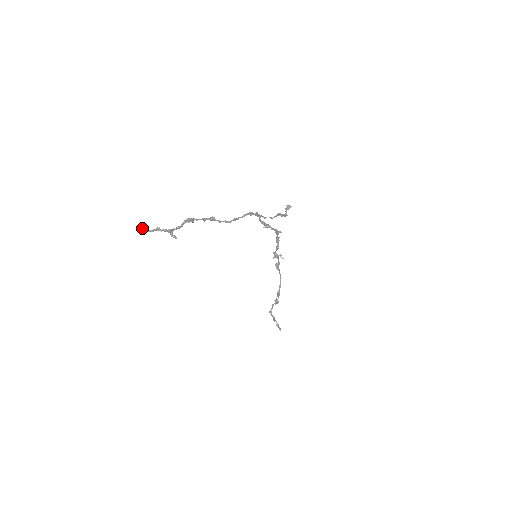
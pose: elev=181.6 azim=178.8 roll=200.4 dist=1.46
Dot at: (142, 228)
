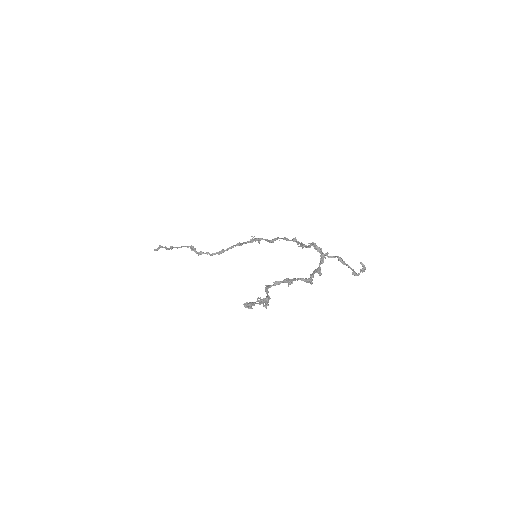
Dot at: (247, 303)
